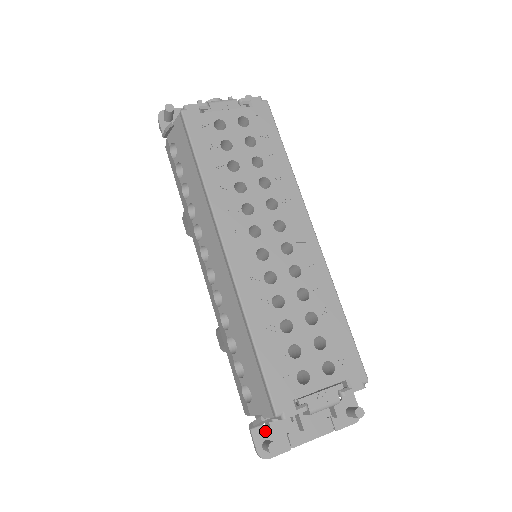
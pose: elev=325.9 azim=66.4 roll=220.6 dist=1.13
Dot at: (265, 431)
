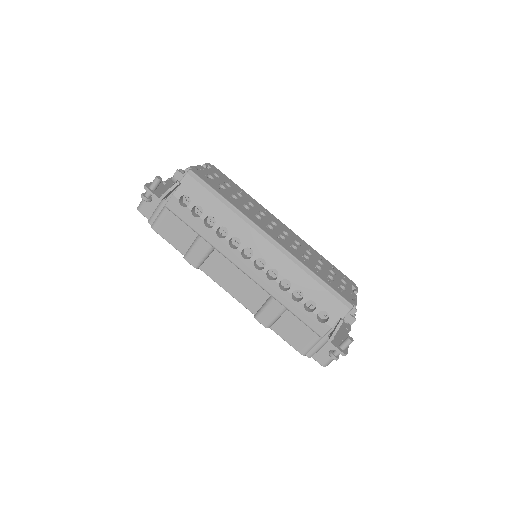
Dot at: (335, 341)
